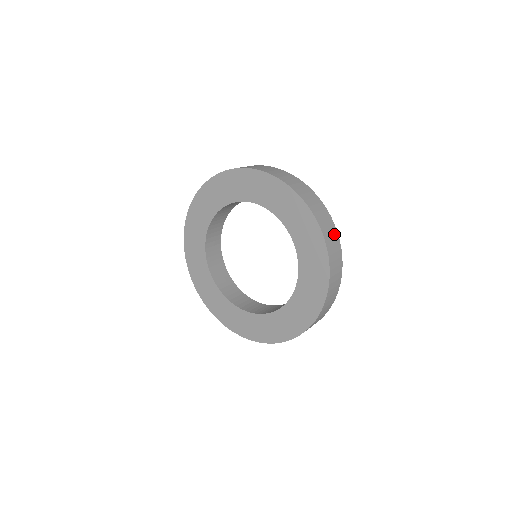
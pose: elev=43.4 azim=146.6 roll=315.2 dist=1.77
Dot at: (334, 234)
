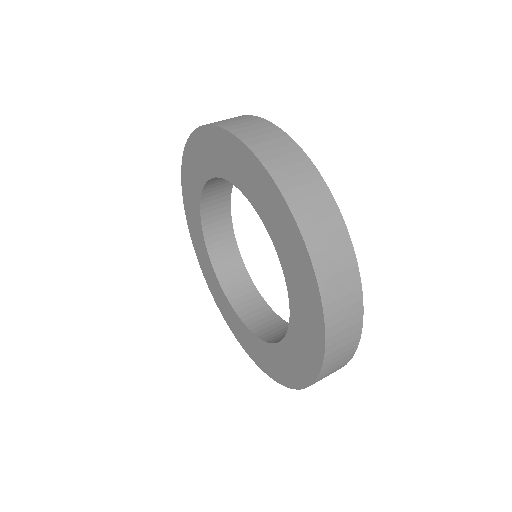
Dot at: (276, 136)
